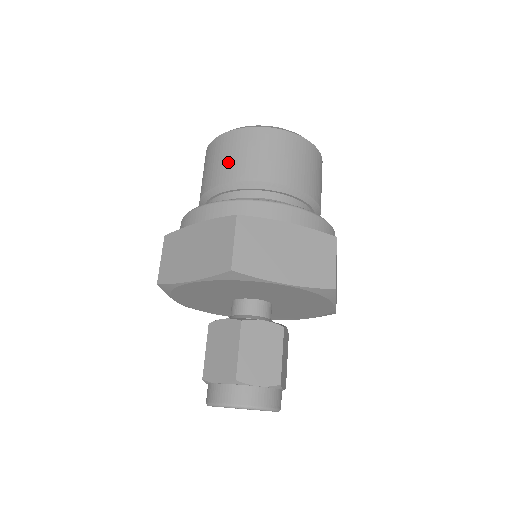
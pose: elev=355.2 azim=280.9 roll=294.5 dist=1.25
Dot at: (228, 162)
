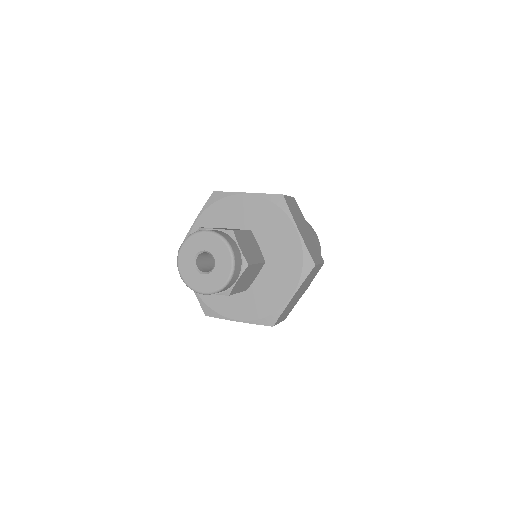
Dot at: occluded
